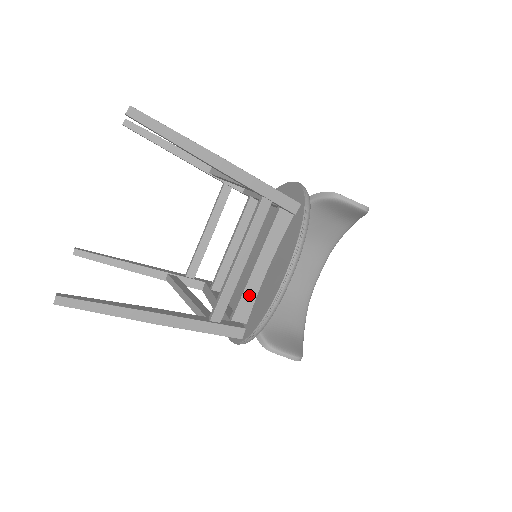
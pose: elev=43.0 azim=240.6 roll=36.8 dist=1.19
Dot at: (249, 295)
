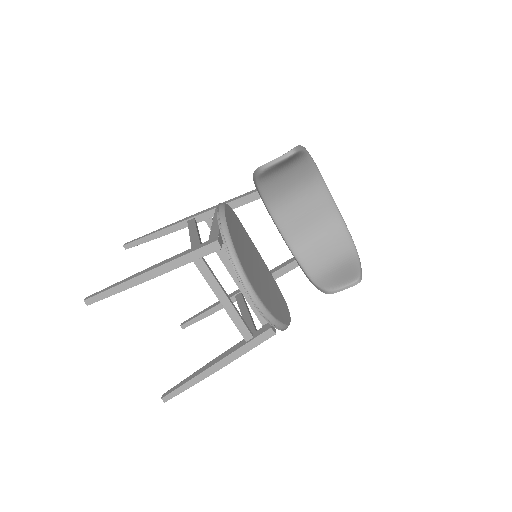
Dot at: occluded
